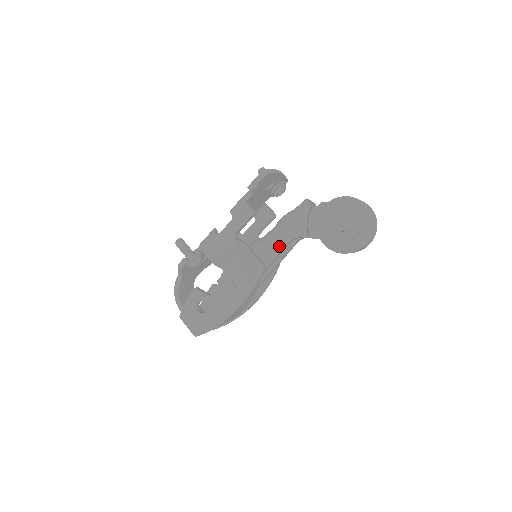
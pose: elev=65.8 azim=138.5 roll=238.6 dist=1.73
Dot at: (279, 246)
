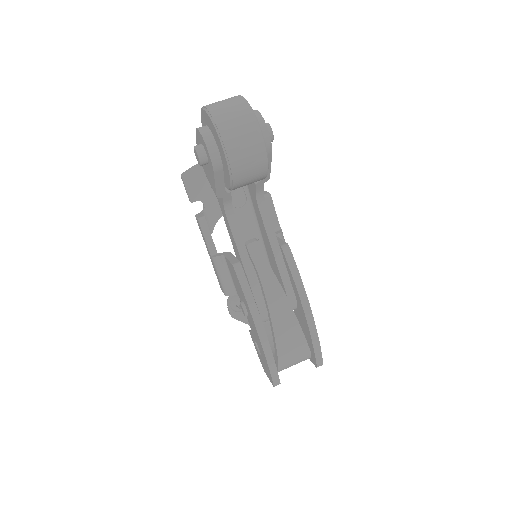
Dot at: (230, 231)
